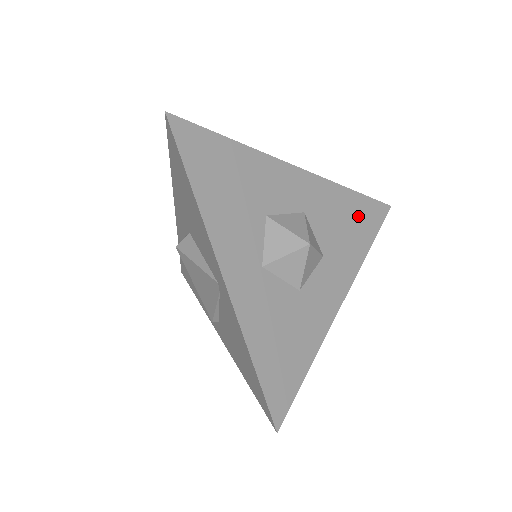
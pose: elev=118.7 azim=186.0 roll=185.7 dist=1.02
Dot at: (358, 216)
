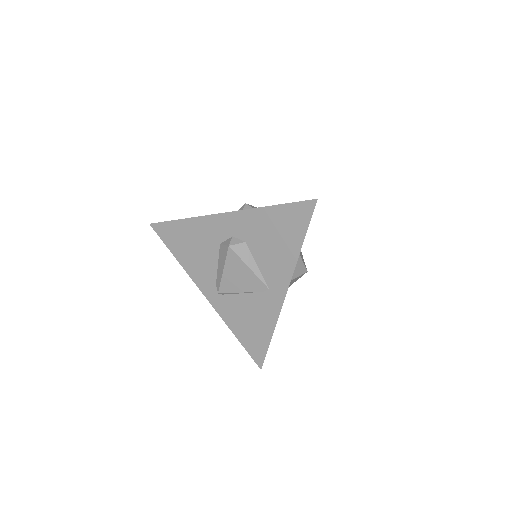
Dot at: occluded
